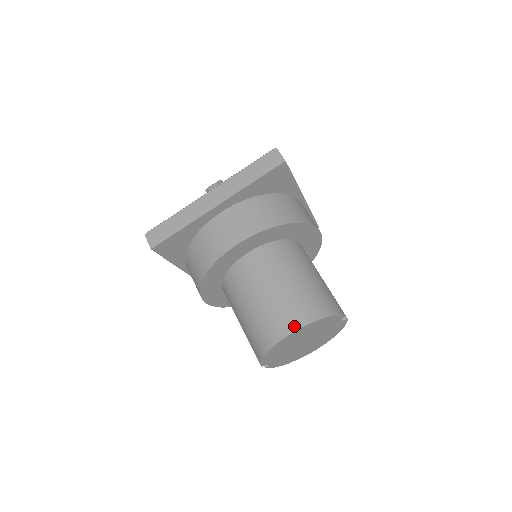
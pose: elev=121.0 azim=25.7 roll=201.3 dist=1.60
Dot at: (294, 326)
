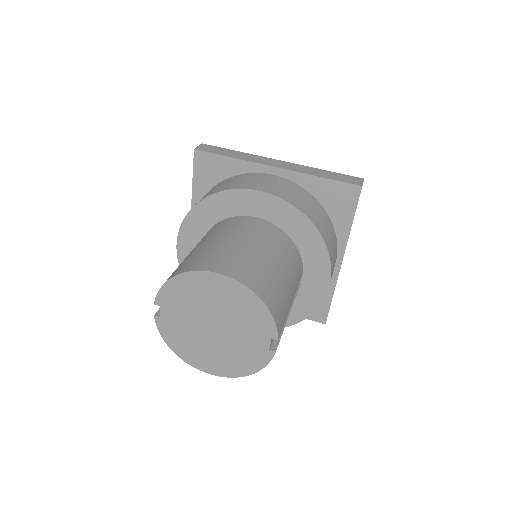
Dot at: (228, 272)
